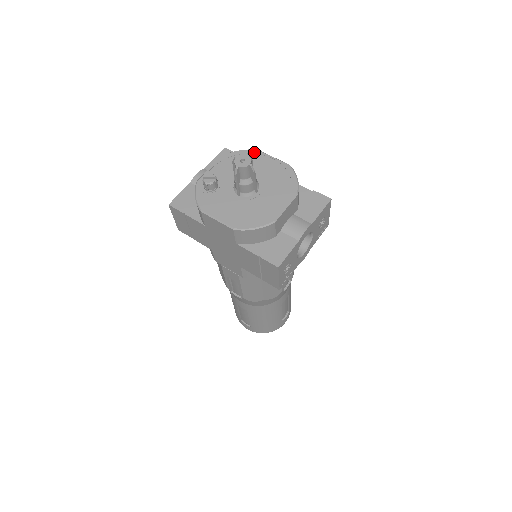
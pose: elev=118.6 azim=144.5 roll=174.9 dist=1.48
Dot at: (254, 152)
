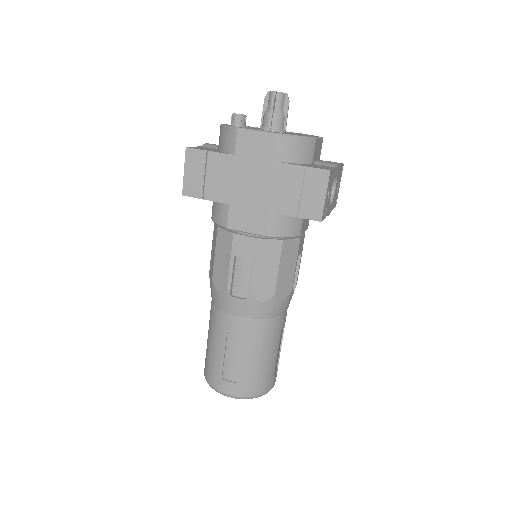
Dot at: occluded
